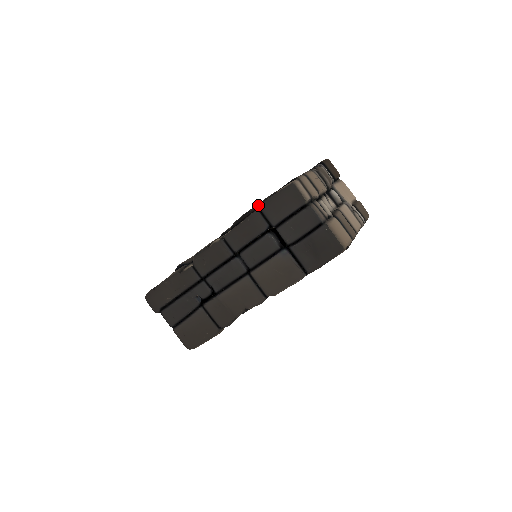
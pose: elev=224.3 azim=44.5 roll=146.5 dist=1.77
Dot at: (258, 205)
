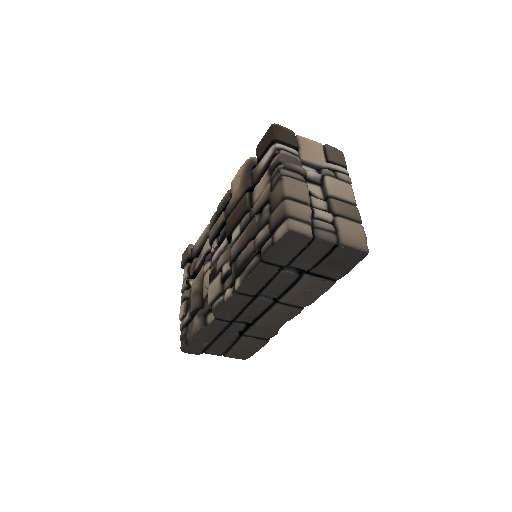
Dot at: (255, 252)
